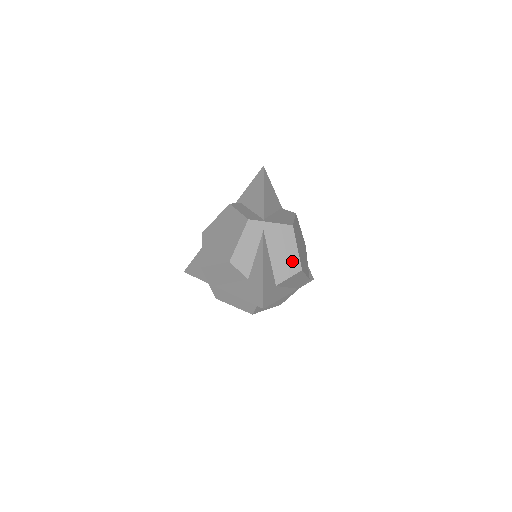
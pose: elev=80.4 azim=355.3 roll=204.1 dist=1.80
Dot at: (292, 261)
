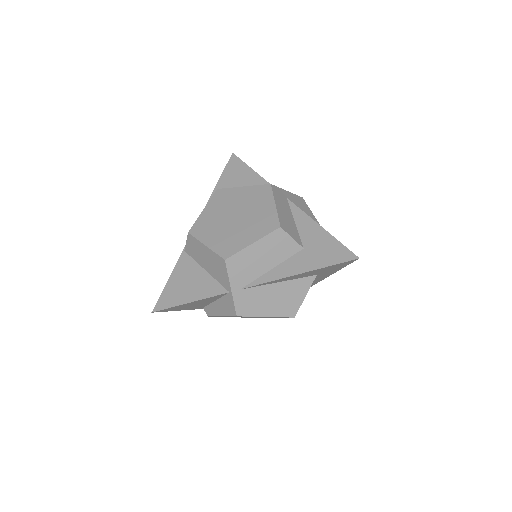
Dot at: occluded
